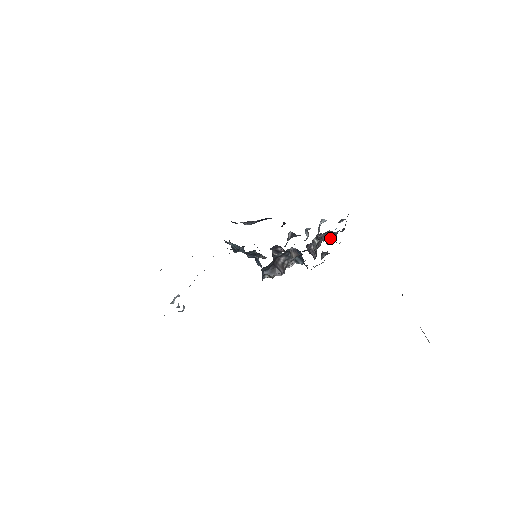
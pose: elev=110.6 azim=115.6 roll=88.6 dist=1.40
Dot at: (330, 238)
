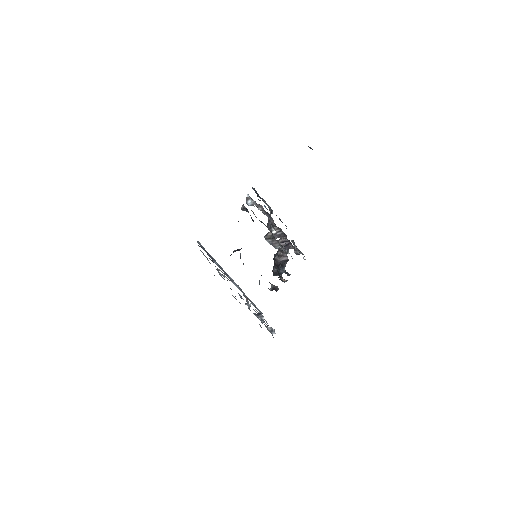
Dot at: occluded
